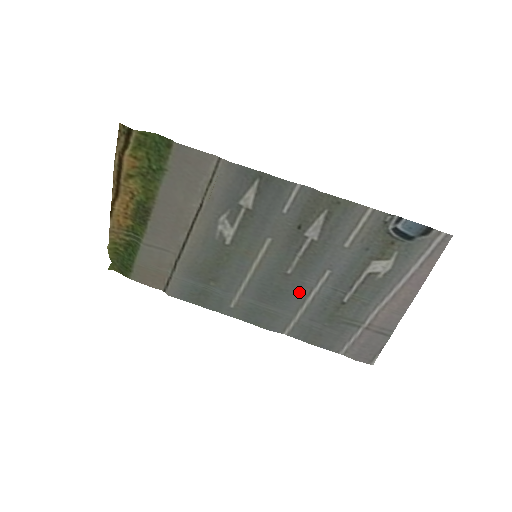
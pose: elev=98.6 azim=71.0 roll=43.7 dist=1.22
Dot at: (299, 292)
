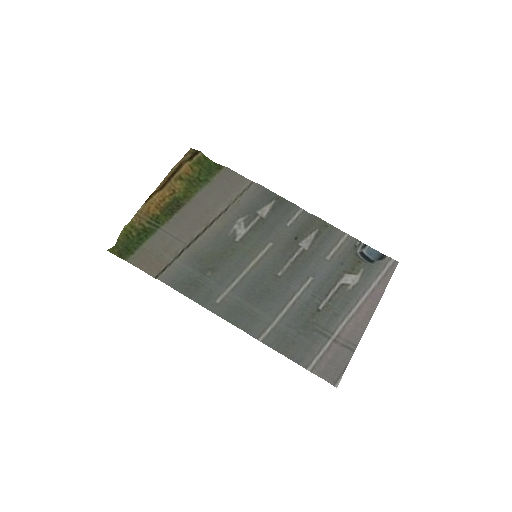
Dot at: (283, 295)
